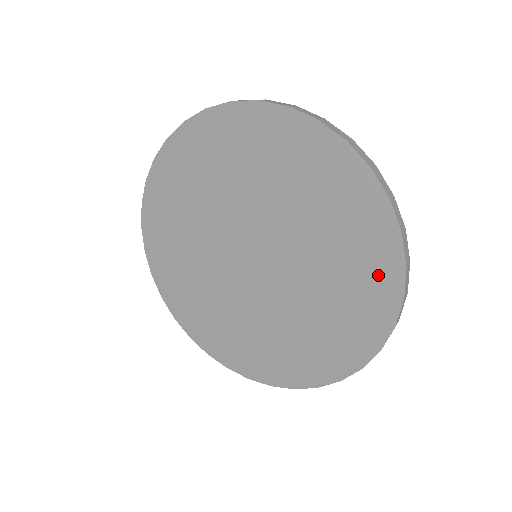
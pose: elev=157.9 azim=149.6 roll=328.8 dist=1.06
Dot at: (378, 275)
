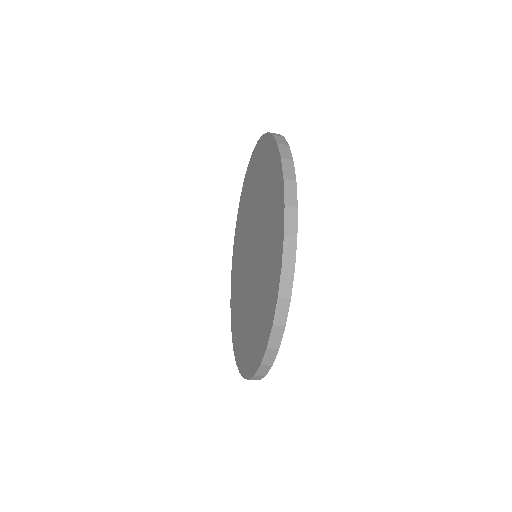
Dot at: (277, 201)
